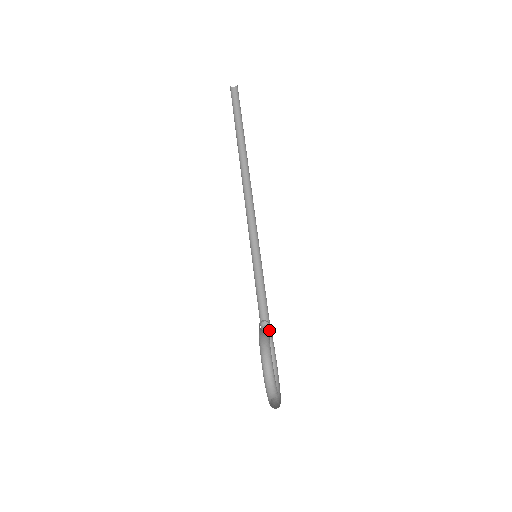
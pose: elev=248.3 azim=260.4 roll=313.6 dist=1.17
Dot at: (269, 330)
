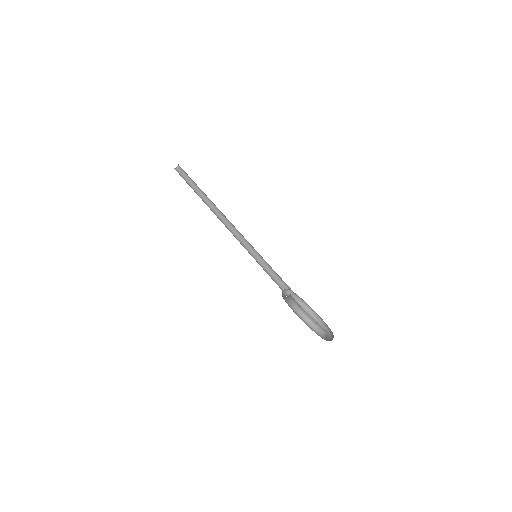
Dot at: (297, 296)
